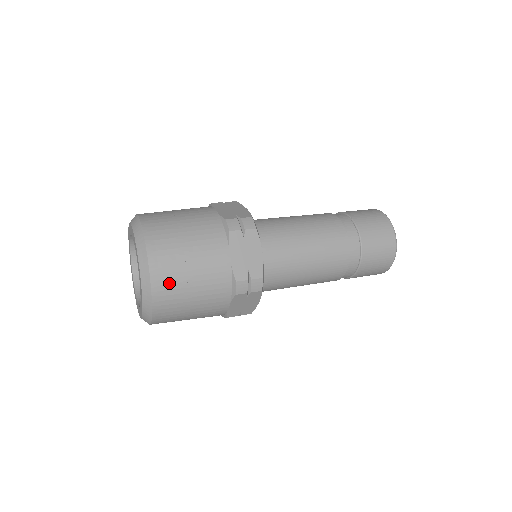
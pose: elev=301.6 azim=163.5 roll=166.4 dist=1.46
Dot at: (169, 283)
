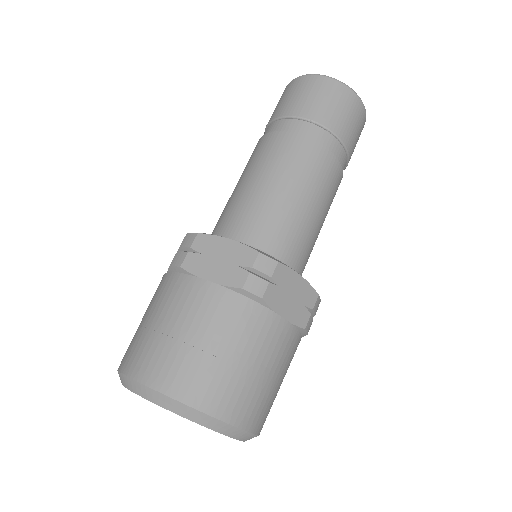
Dot at: (261, 409)
